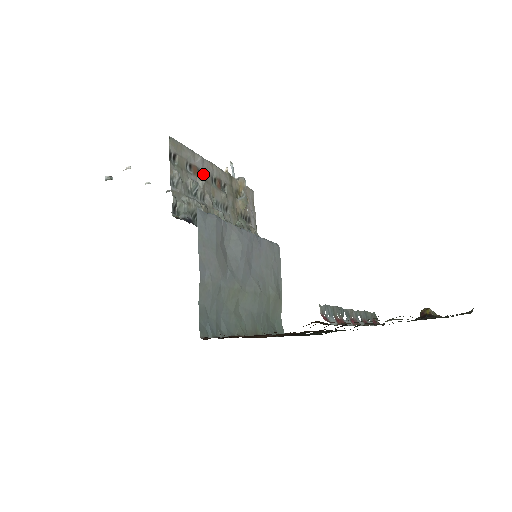
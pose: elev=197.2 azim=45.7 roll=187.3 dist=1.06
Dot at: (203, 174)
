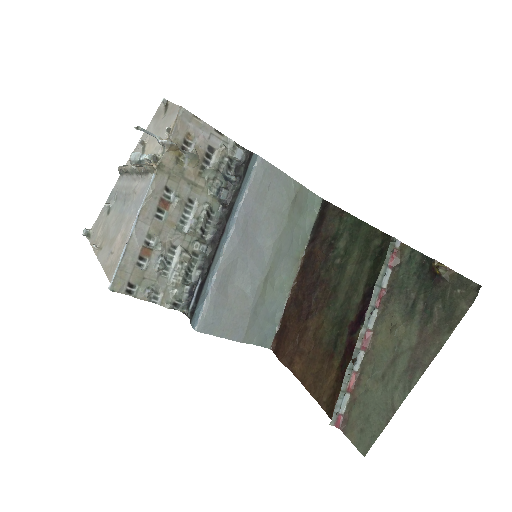
Dot at: (151, 235)
